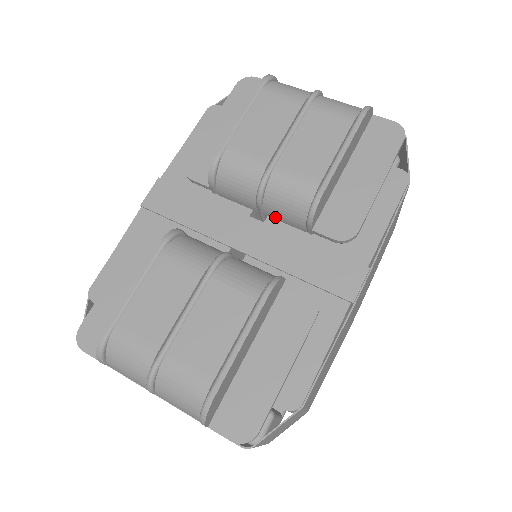
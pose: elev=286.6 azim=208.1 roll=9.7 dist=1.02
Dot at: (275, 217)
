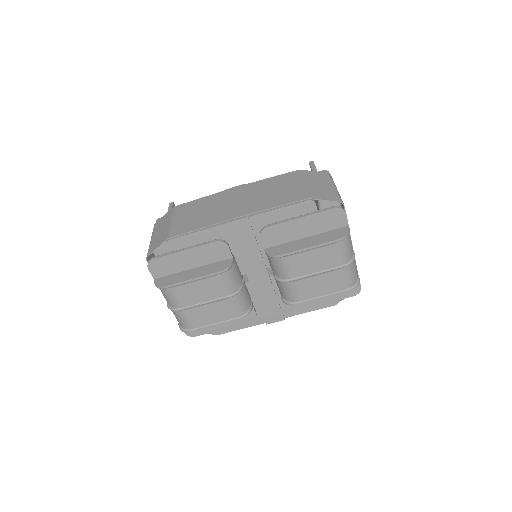
Dot at: occluded
